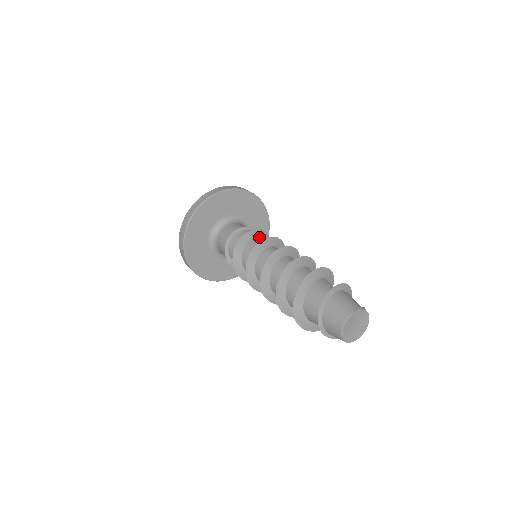
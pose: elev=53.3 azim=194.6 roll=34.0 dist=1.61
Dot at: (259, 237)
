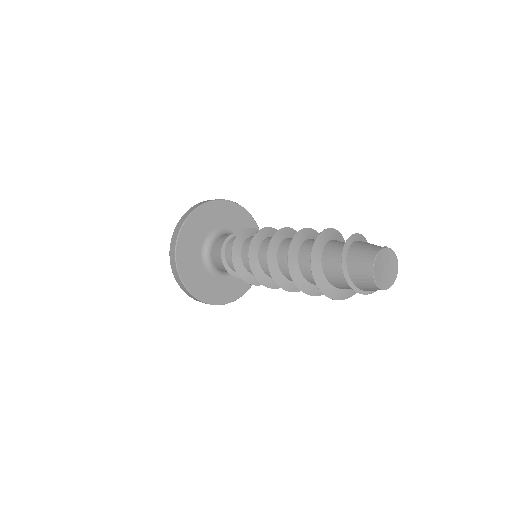
Dot at: occluded
